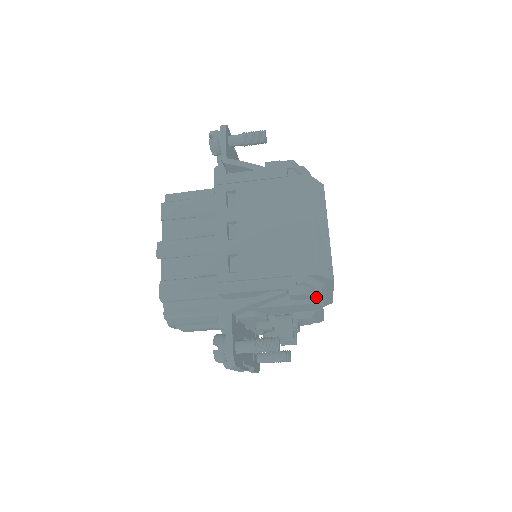
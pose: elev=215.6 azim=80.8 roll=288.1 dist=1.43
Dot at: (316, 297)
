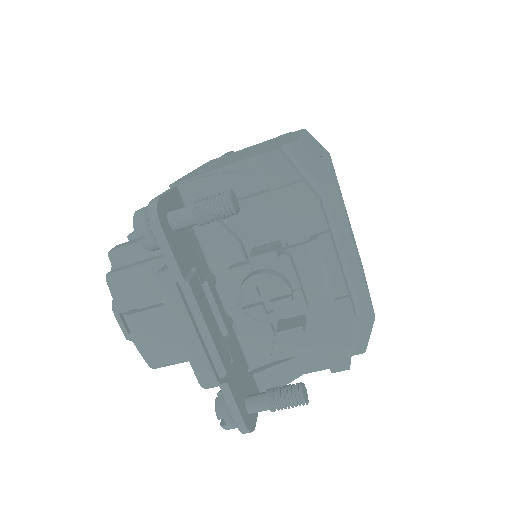
Dot at: (304, 181)
